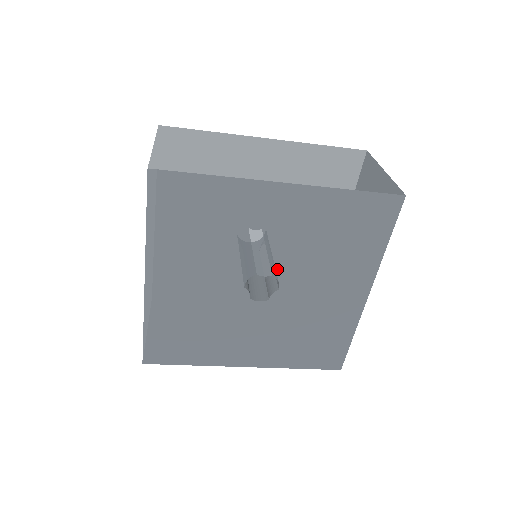
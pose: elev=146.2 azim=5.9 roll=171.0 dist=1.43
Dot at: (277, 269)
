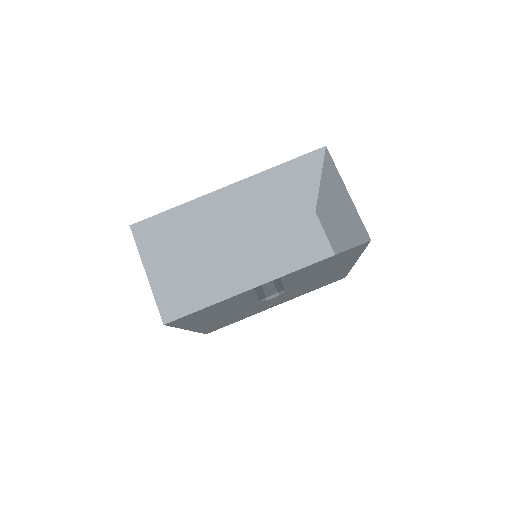
Dot at: (280, 290)
